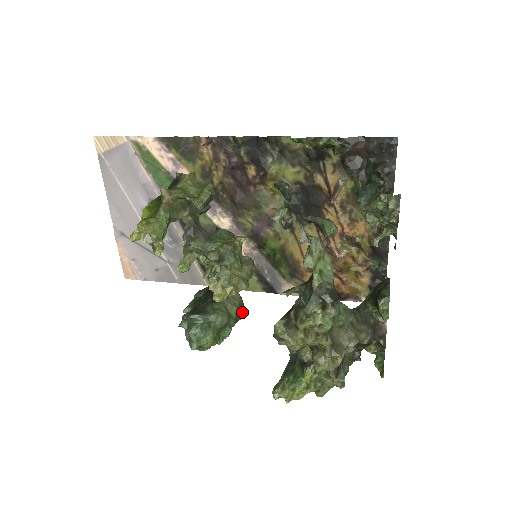
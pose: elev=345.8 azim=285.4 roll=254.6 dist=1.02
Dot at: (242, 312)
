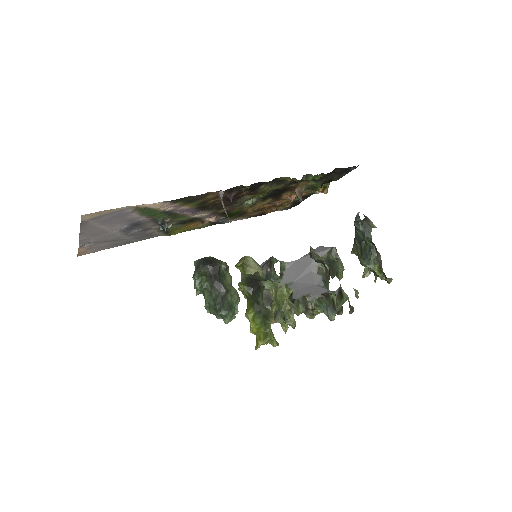
Dot at: occluded
